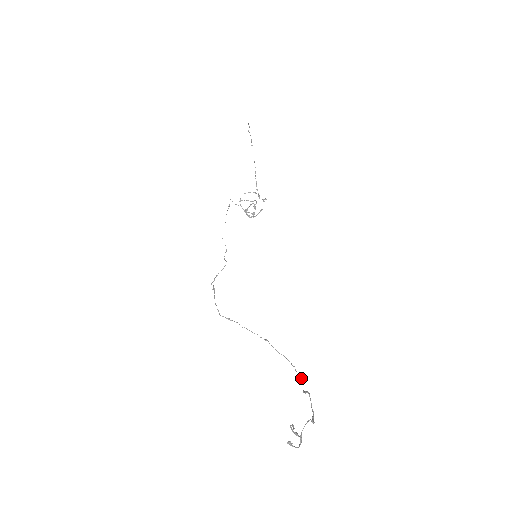
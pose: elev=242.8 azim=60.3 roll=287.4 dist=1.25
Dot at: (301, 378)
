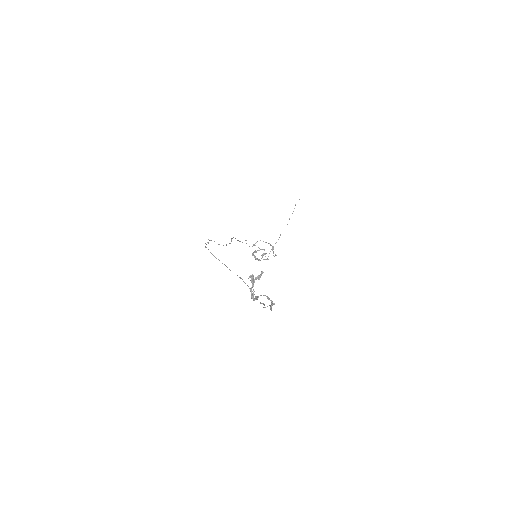
Dot at: (264, 304)
